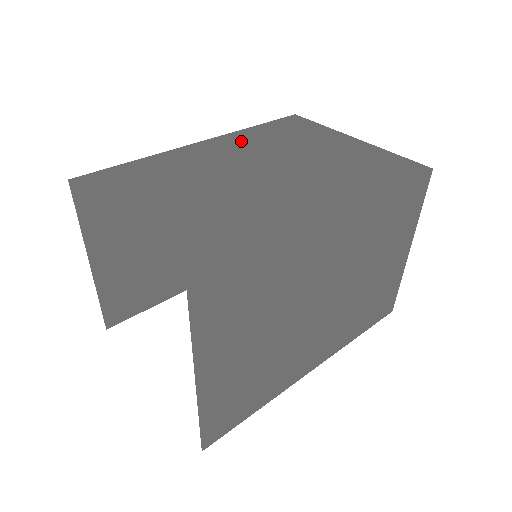
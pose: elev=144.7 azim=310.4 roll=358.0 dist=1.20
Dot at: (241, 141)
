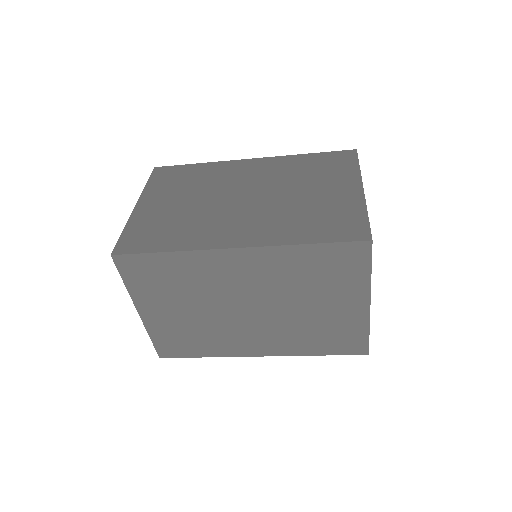
Dot at: (276, 166)
